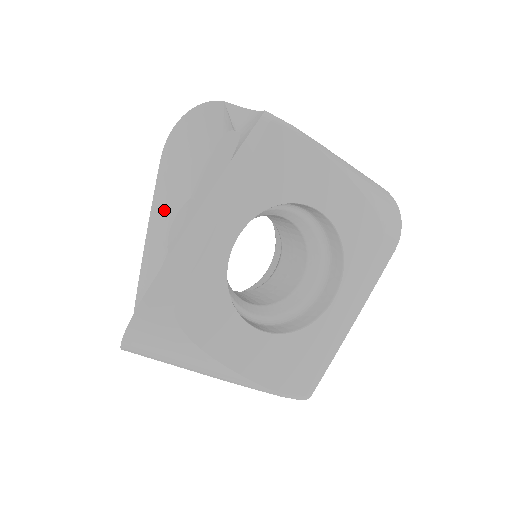
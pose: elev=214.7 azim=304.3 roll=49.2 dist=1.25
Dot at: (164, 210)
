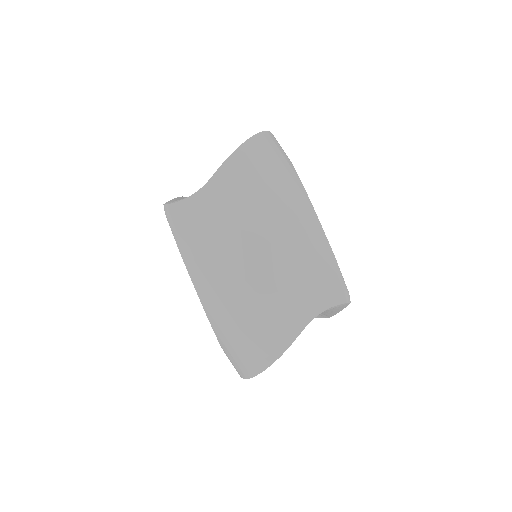
Dot at: occluded
